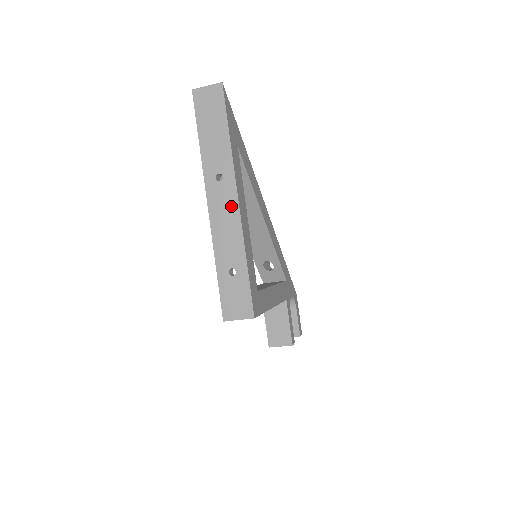
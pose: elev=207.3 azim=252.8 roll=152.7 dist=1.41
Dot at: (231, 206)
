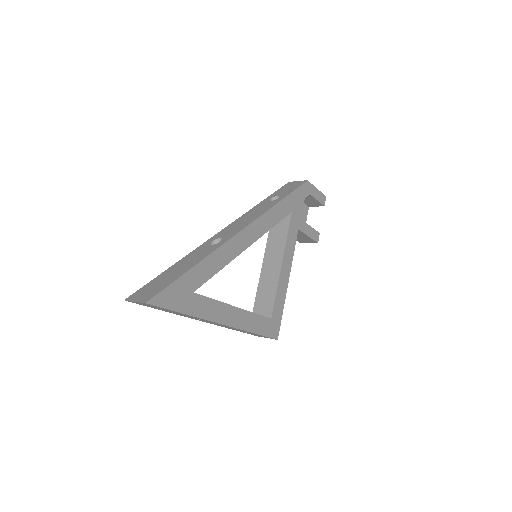
Dot at: occluded
